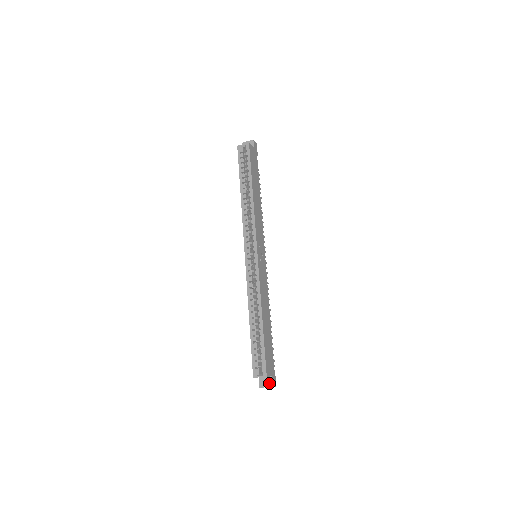
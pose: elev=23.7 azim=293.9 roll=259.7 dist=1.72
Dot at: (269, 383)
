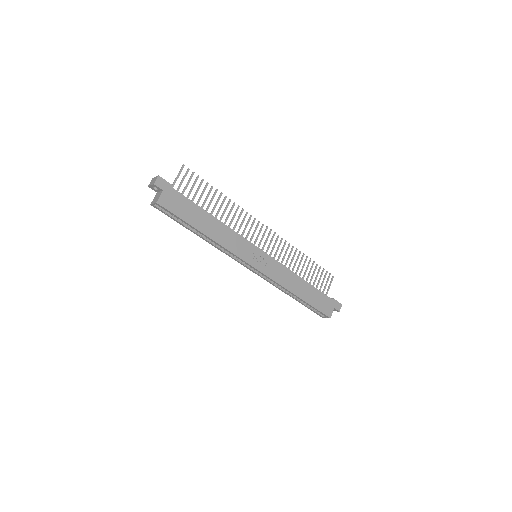
Dot at: (335, 310)
